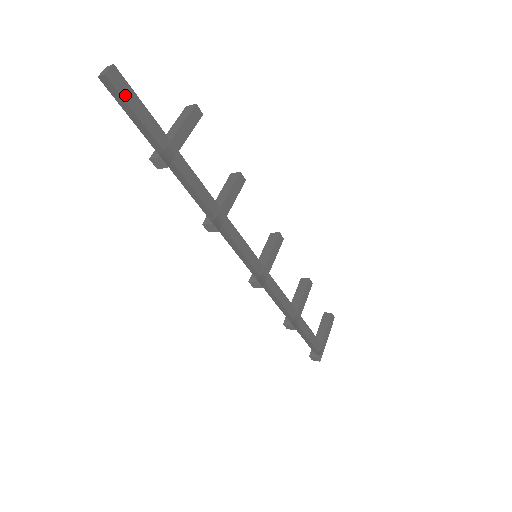
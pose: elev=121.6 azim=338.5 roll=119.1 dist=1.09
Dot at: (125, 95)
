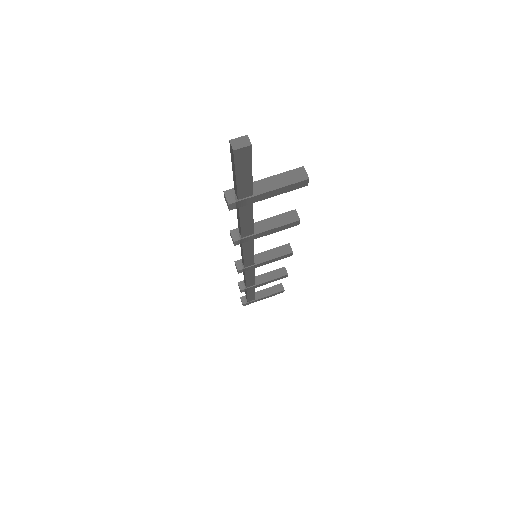
Dot at: (240, 165)
